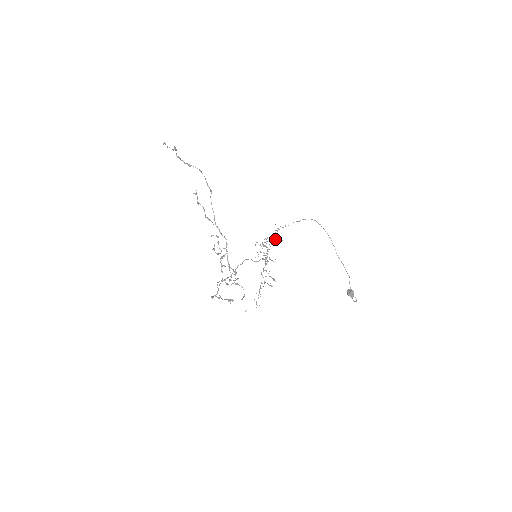
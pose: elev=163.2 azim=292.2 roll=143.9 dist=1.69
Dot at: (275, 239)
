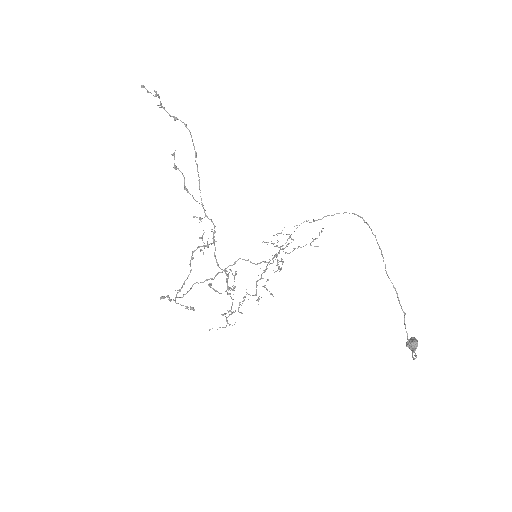
Dot at: occluded
